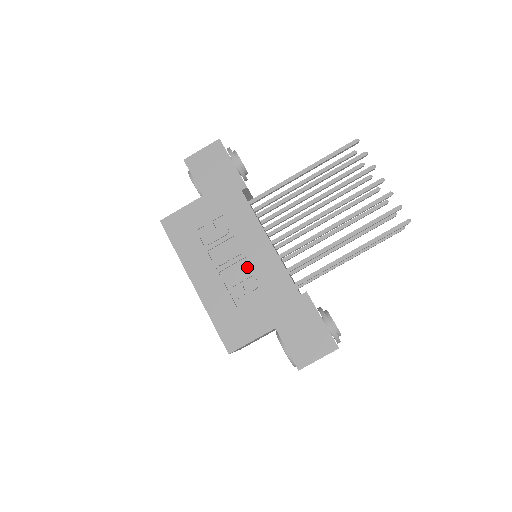
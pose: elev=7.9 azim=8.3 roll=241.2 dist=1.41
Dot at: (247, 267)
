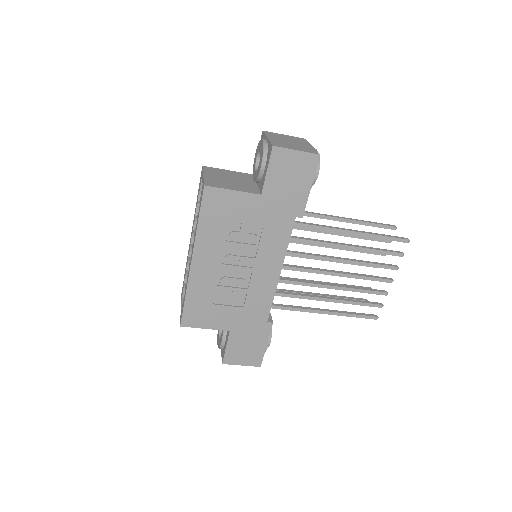
Dot at: (246, 277)
